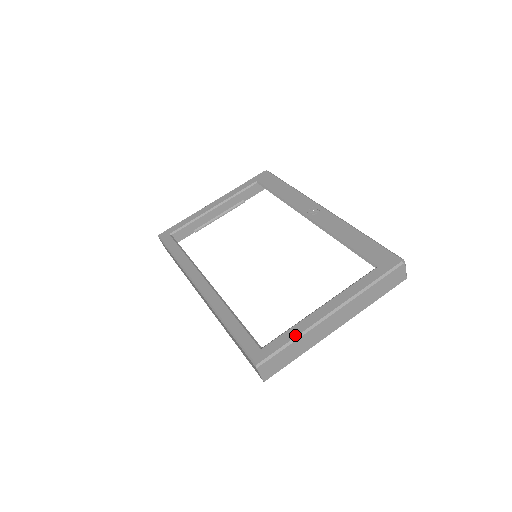
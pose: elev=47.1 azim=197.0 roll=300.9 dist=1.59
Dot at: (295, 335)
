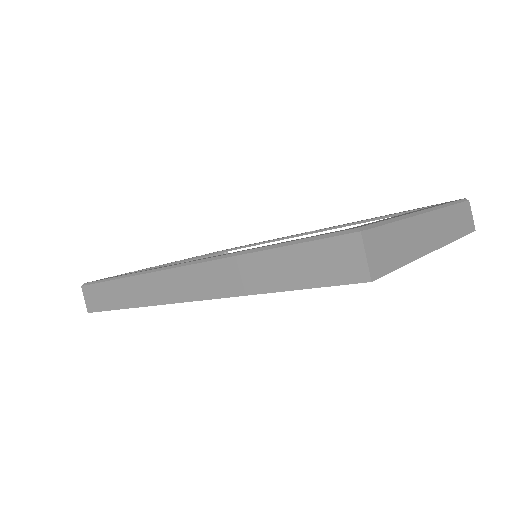
Dot at: (393, 217)
